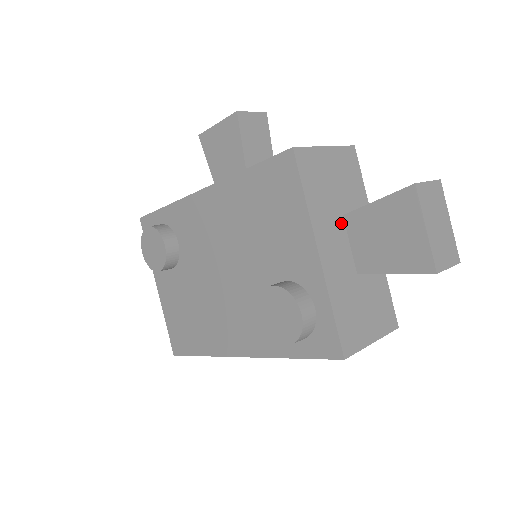
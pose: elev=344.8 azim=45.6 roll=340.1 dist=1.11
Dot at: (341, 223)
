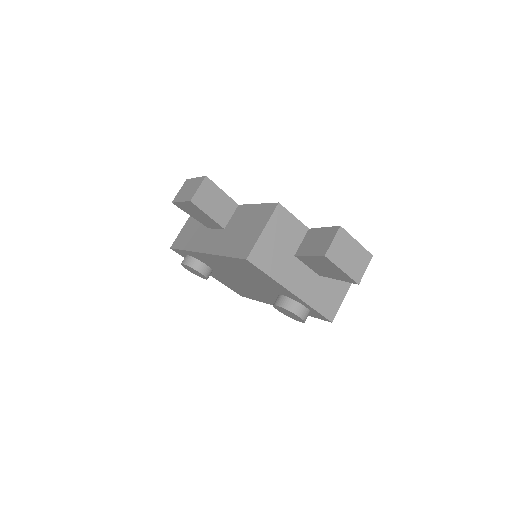
Dot at: (296, 261)
